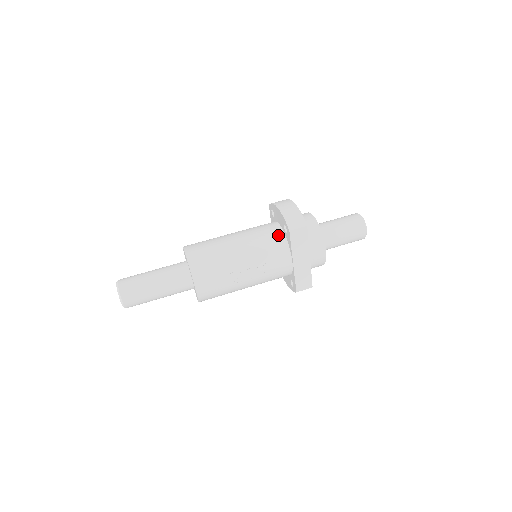
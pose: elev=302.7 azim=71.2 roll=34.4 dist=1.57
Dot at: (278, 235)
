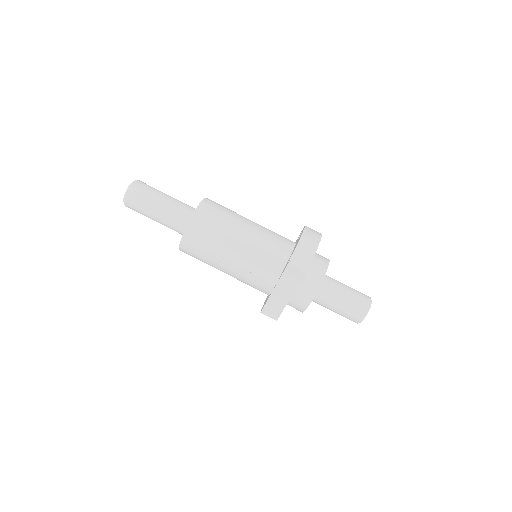
Dot at: (282, 257)
